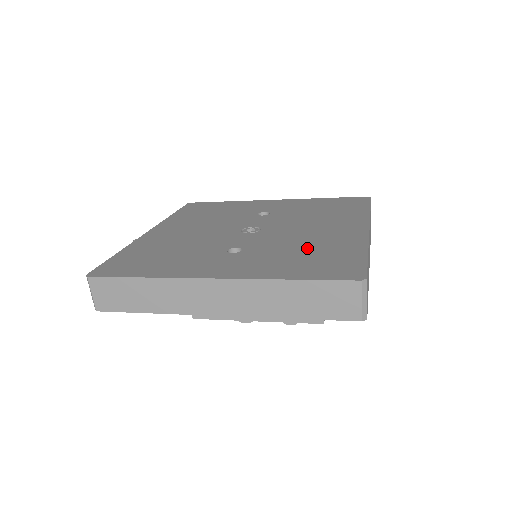
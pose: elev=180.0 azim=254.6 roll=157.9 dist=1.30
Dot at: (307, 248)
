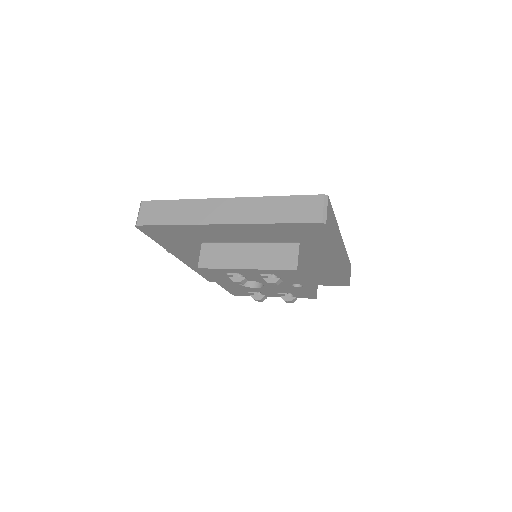
Dot at: occluded
